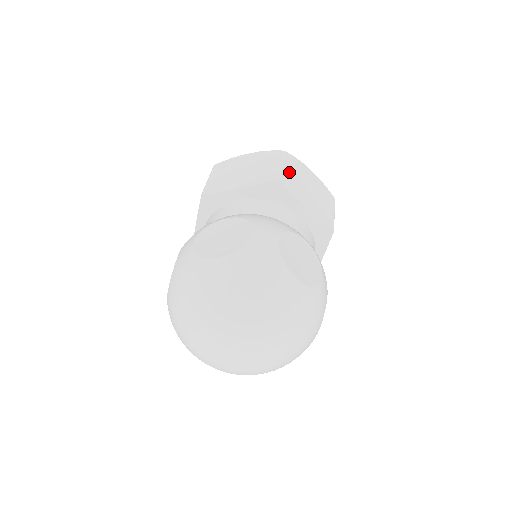
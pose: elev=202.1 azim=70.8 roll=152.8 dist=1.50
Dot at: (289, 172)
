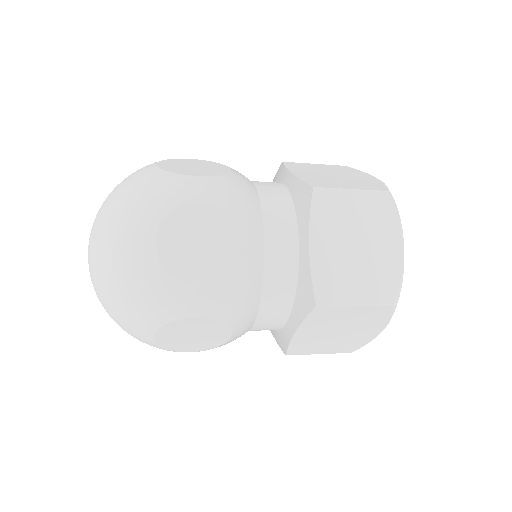
Dot at: (318, 167)
